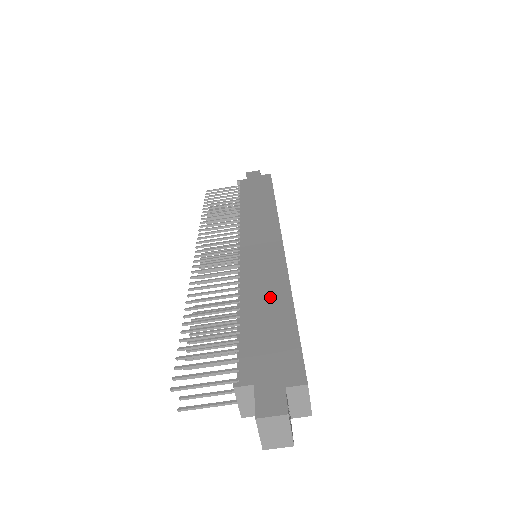
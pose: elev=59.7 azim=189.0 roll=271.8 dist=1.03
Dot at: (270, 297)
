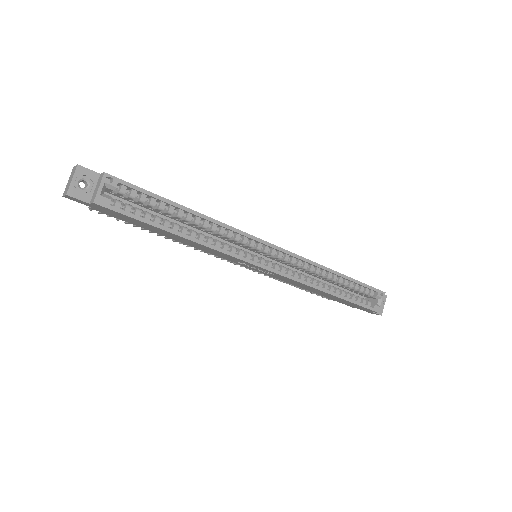
Dot at: occluded
